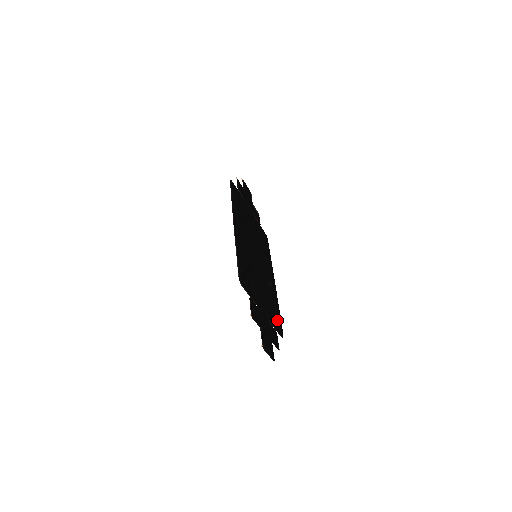
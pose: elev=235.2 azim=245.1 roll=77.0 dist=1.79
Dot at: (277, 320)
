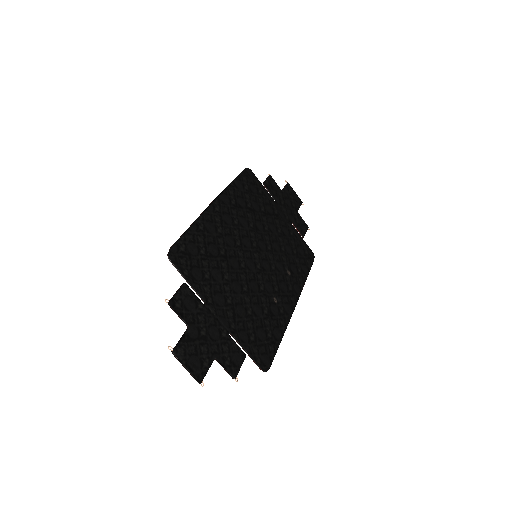
Dot at: (262, 344)
